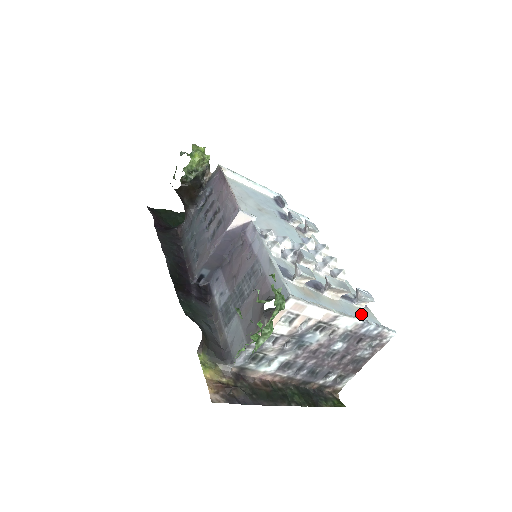
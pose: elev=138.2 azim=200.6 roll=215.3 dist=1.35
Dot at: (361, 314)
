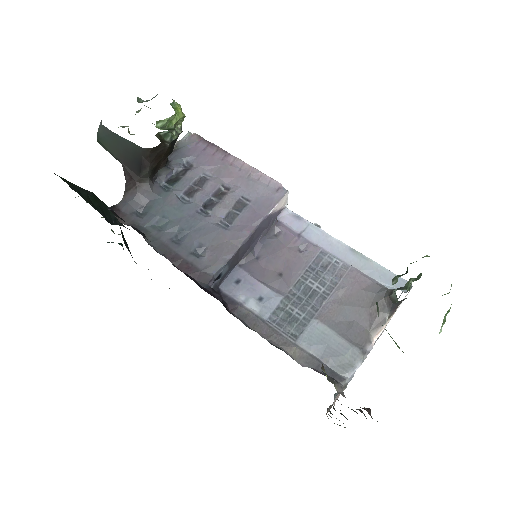
Dot at: occluded
